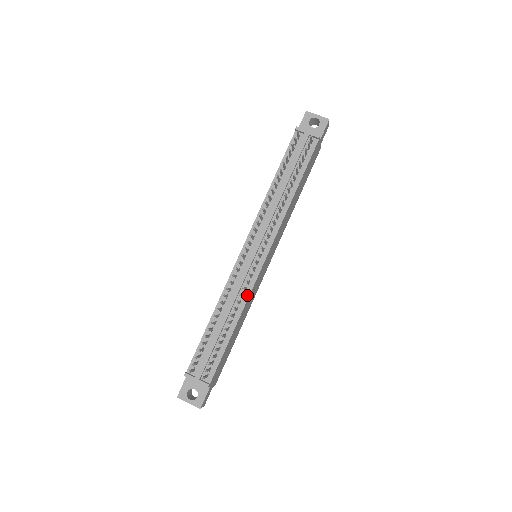
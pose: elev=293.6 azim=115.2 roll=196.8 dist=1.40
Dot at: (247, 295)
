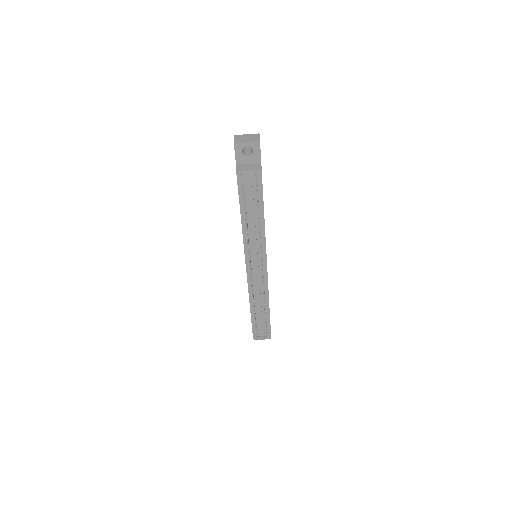
Dot at: (266, 287)
